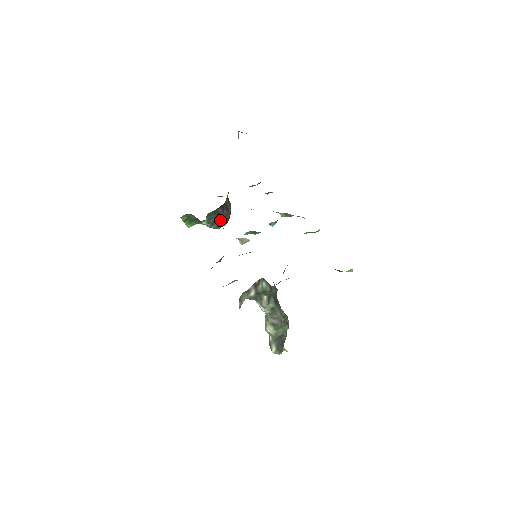
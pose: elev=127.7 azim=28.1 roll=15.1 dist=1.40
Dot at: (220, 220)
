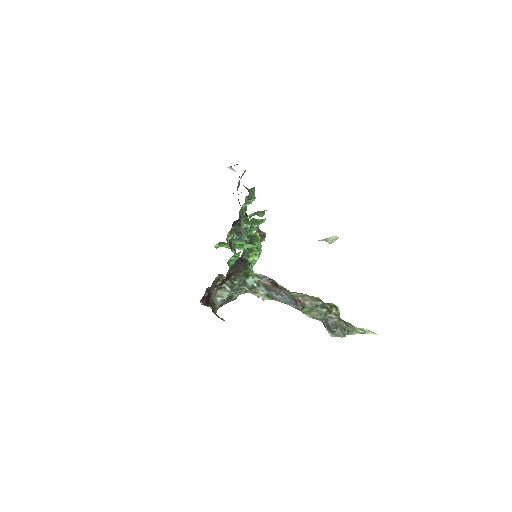
Dot at: occluded
